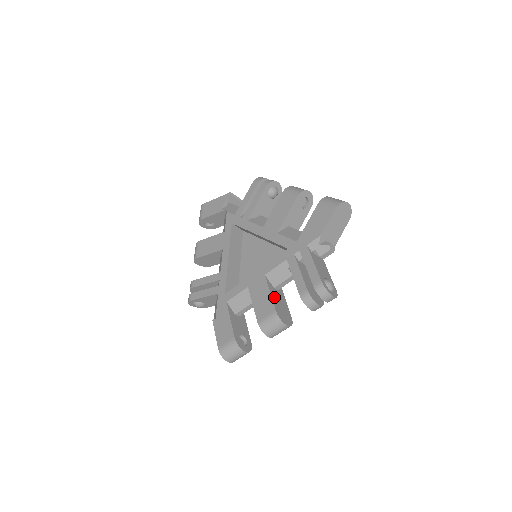
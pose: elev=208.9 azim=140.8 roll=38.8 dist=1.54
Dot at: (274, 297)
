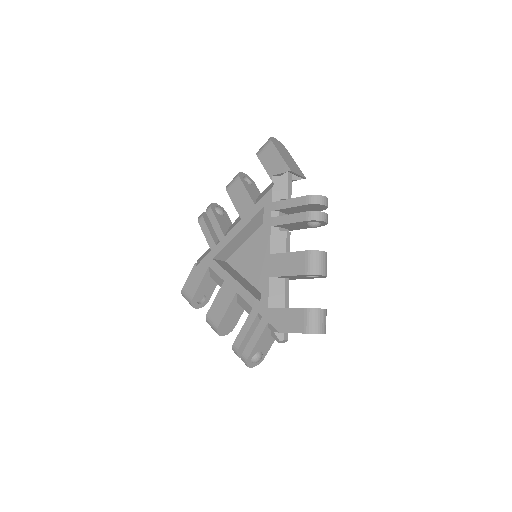
Dot at: (229, 313)
